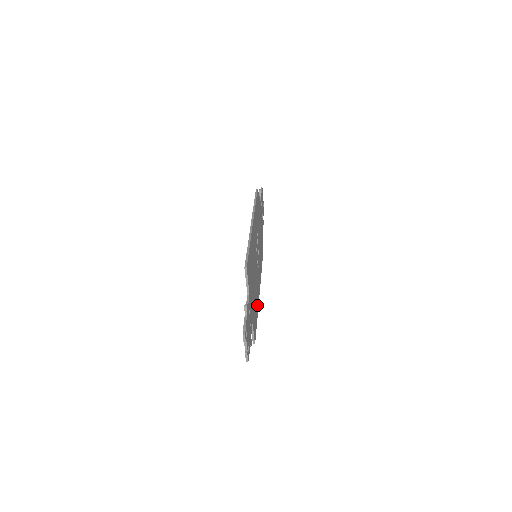
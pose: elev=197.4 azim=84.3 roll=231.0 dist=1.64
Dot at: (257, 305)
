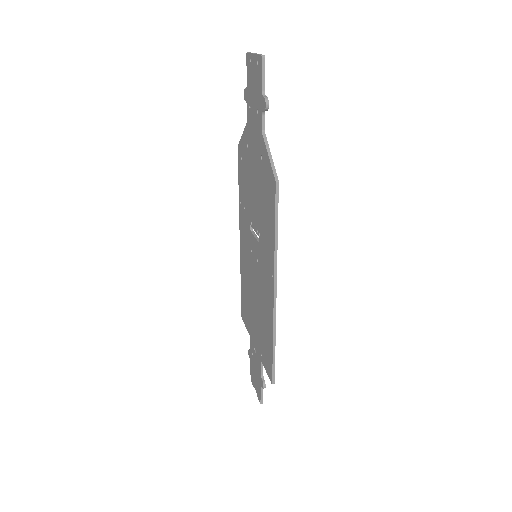
Dot at: occluded
